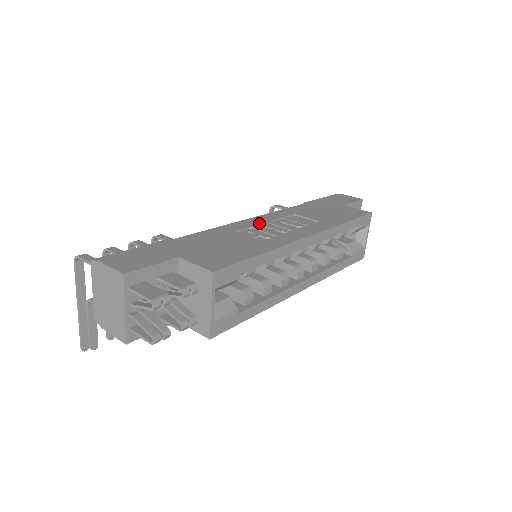
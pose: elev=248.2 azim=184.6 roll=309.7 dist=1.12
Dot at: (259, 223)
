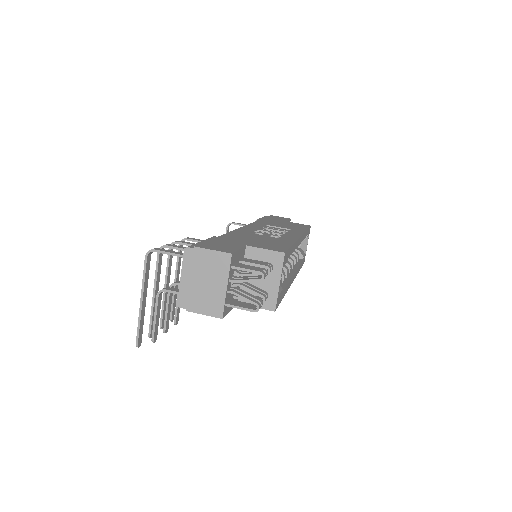
Dot at: (256, 229)
